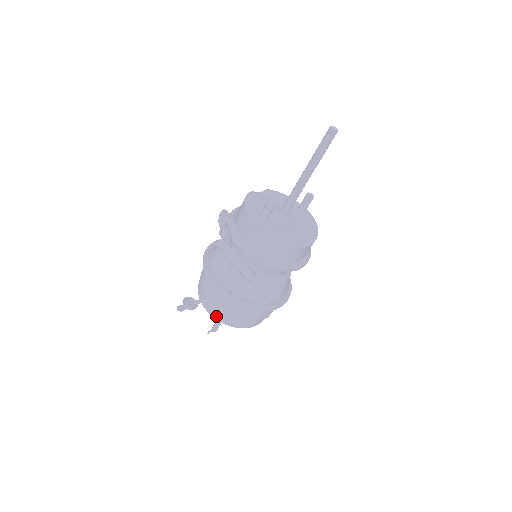
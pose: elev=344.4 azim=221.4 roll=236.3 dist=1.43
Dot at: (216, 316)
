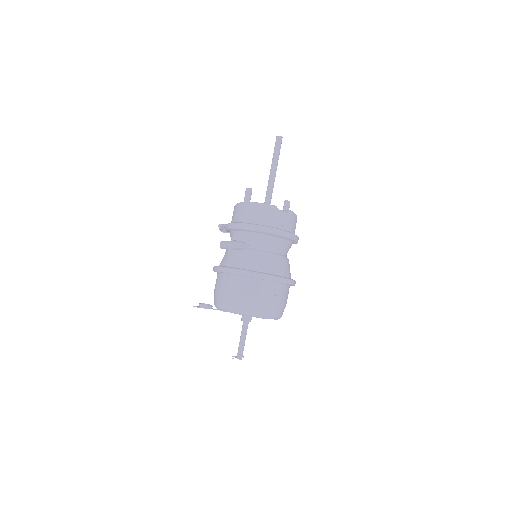
Dot at: (226, 304)
